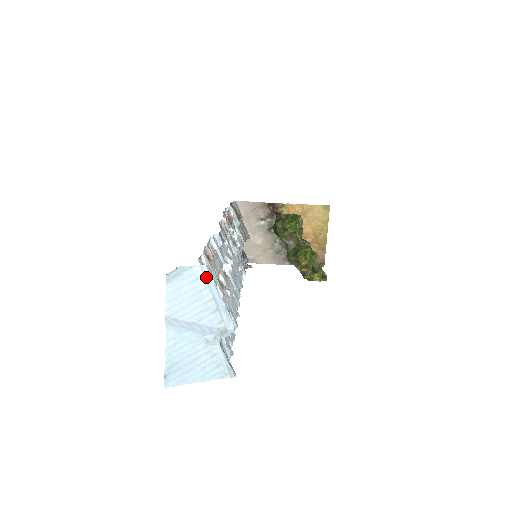
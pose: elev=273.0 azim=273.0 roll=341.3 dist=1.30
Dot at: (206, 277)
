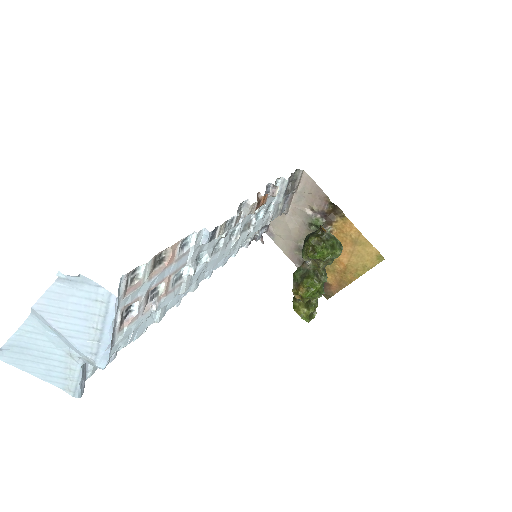
Dot at: (108, 307)
